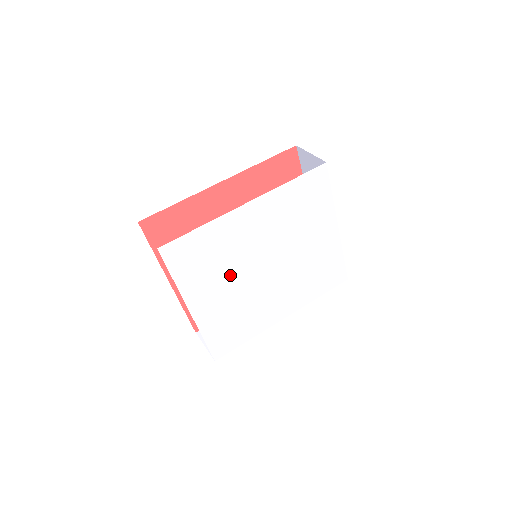
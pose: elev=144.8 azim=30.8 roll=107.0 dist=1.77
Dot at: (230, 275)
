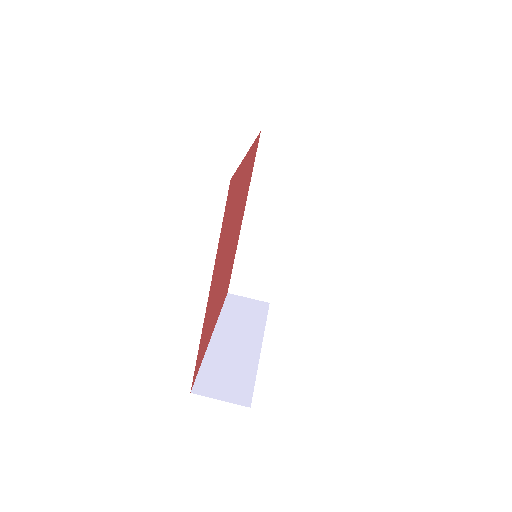
Dot at: occluded
